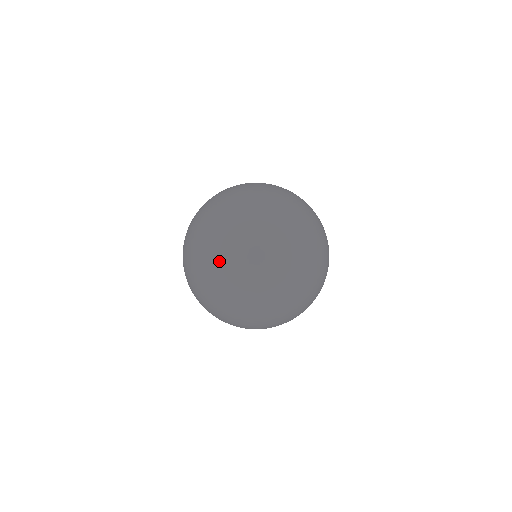
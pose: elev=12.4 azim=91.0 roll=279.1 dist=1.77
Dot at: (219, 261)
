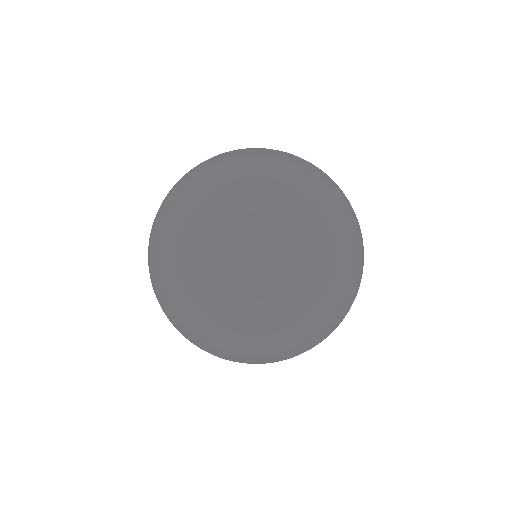
Dot at: (270, 168)
